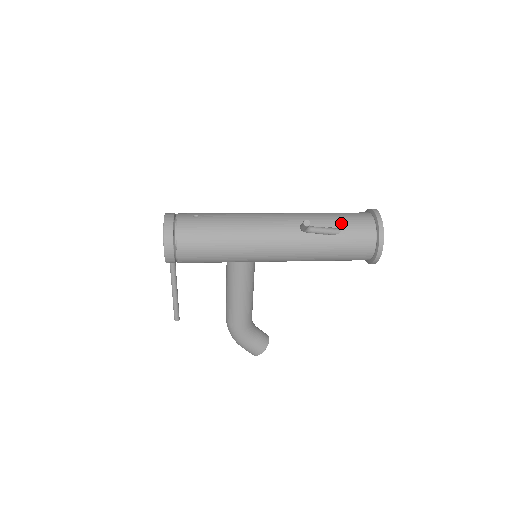
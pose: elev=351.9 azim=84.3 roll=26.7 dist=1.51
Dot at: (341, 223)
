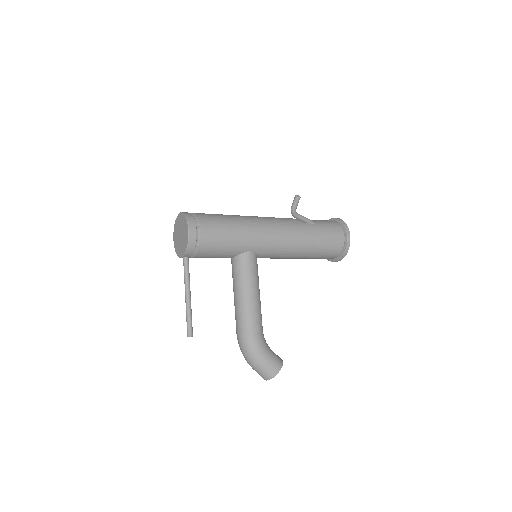
Dot at: (314, 220)
